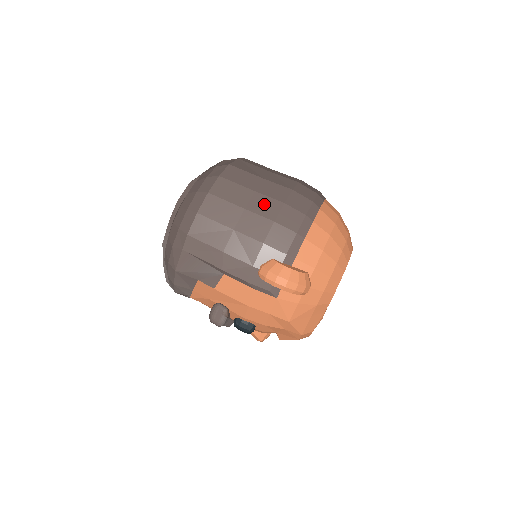
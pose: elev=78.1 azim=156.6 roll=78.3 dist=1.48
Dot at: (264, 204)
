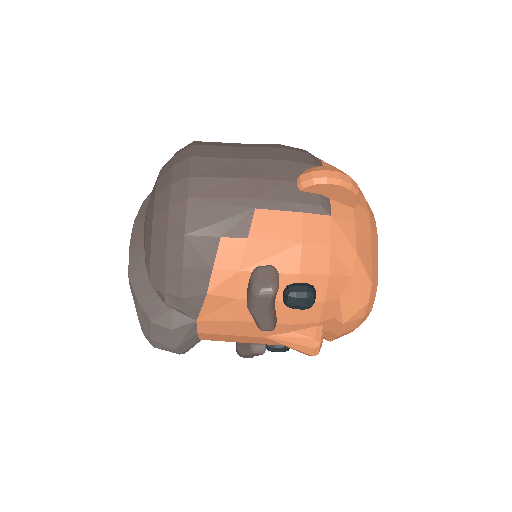
Dot at: (260, 145)
